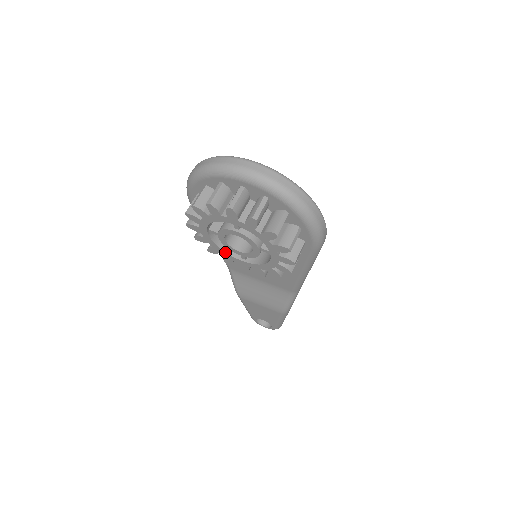
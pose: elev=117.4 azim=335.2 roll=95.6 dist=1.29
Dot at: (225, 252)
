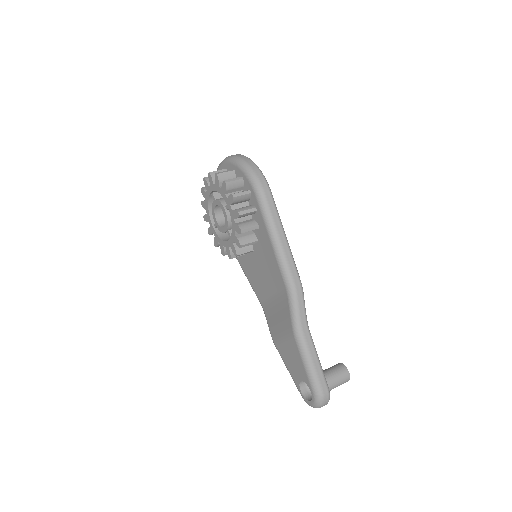
Dot at: (224, 241)
